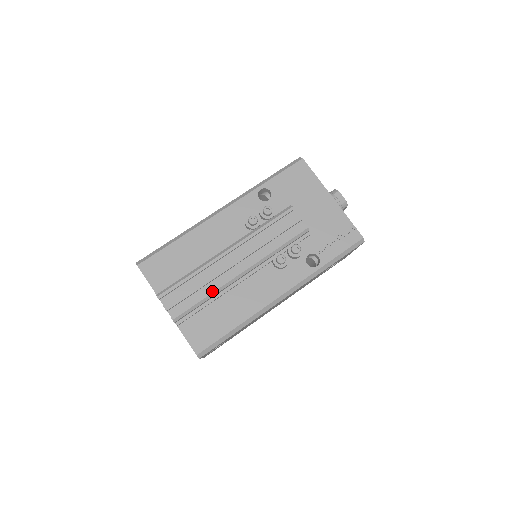
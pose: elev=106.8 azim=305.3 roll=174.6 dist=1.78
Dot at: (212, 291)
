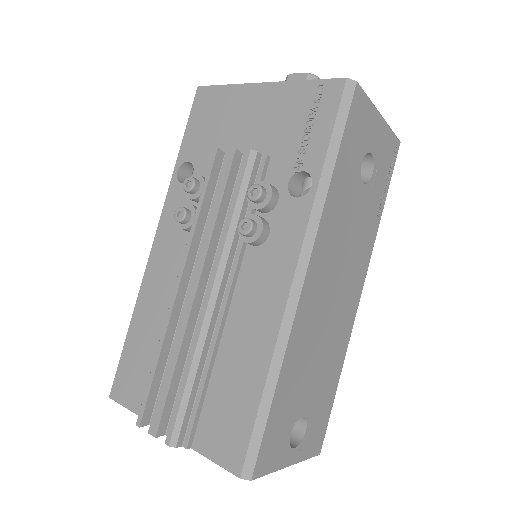
Dot at: (190, 358)
